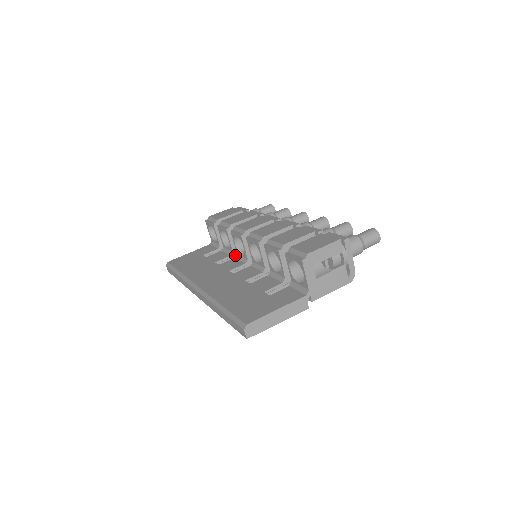
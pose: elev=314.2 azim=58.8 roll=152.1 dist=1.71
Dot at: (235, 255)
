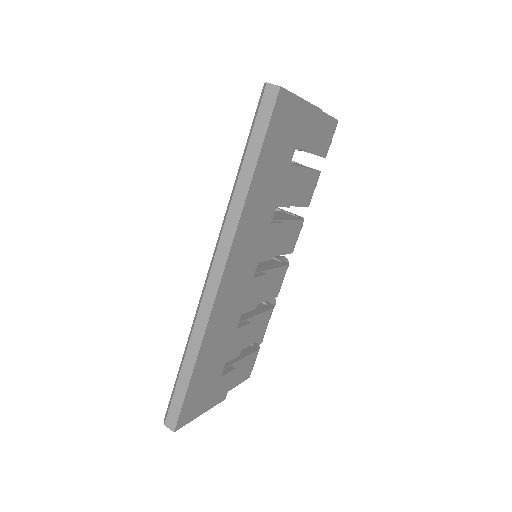
Dot at: (242, 315)
